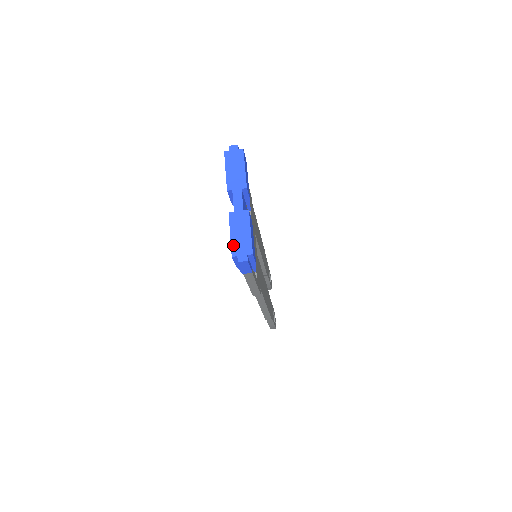
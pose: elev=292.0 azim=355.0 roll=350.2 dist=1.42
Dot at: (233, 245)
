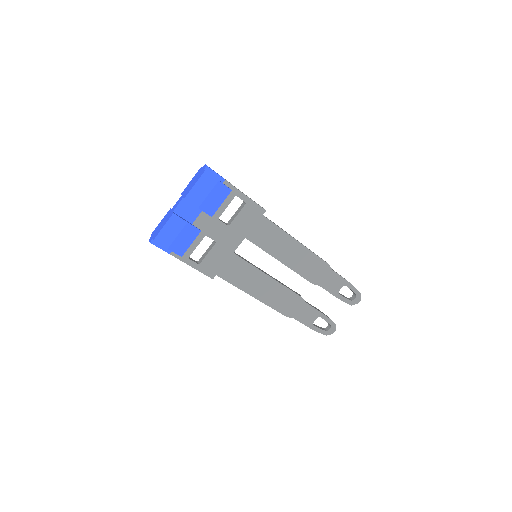
Dot at: (156, 229)
